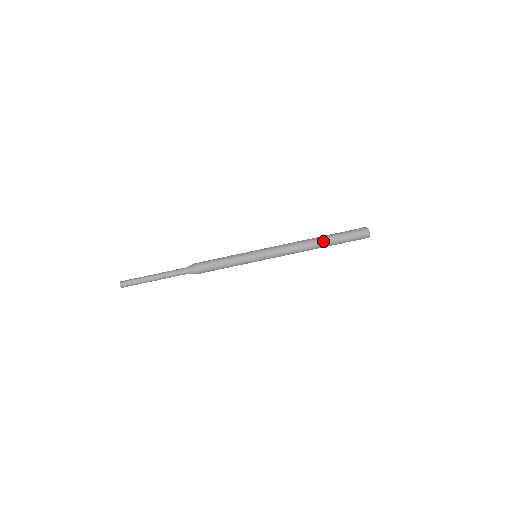
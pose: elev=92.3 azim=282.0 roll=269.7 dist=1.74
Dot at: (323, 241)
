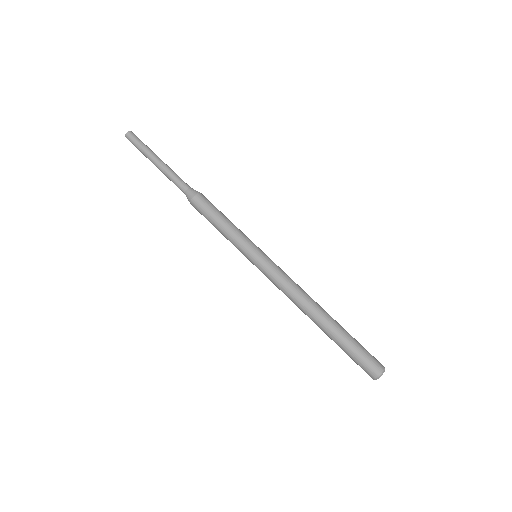
Dot at: (329, 322)
